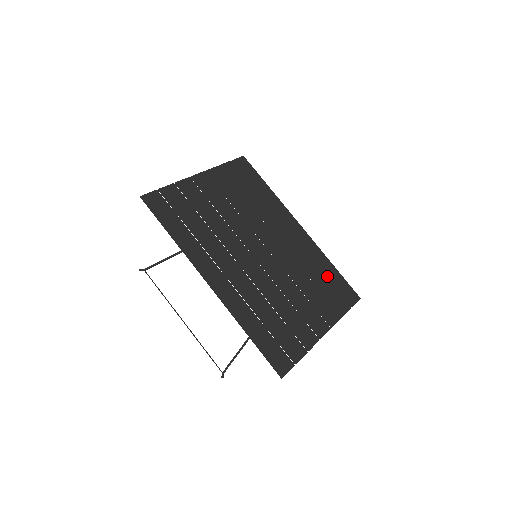
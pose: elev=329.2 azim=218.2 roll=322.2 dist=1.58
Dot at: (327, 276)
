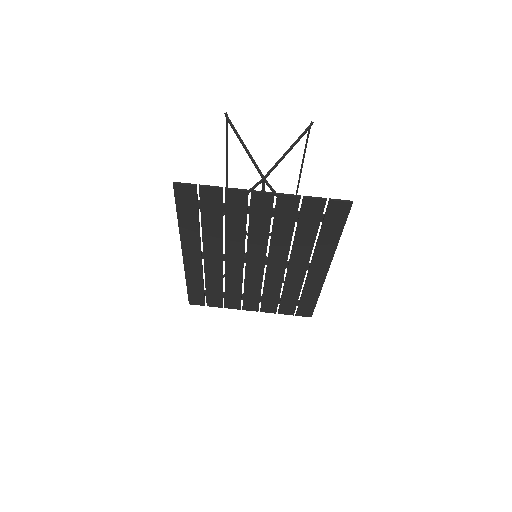
Dot at: (300, 299)
